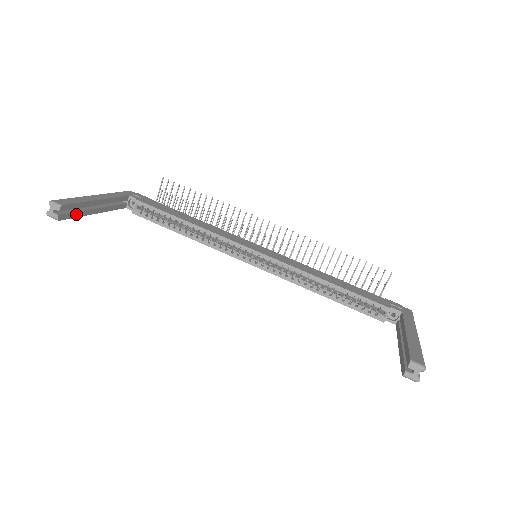
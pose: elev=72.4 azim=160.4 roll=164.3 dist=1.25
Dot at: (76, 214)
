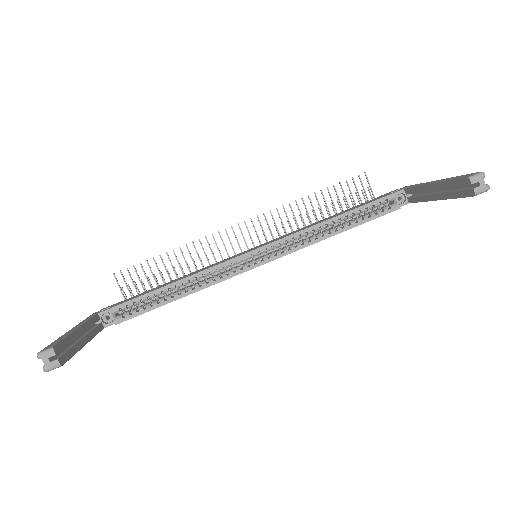
Dot at: (71, 352)
